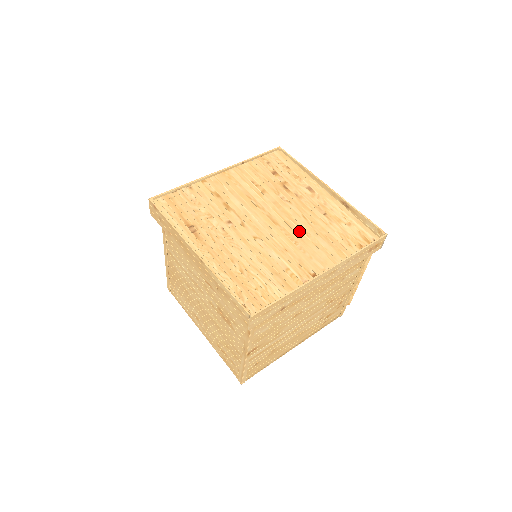
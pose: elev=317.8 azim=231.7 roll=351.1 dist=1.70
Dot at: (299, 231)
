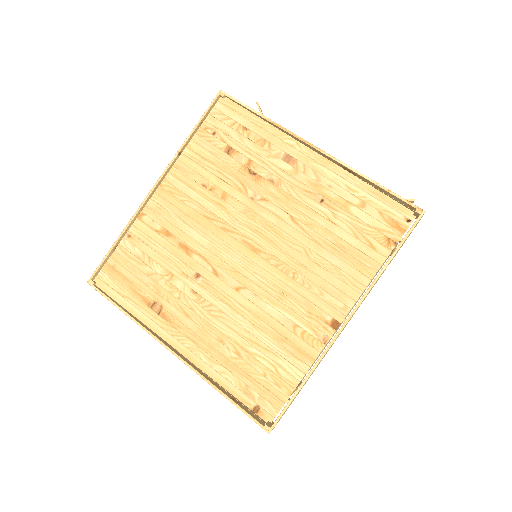
Dot at: (293, 251)
